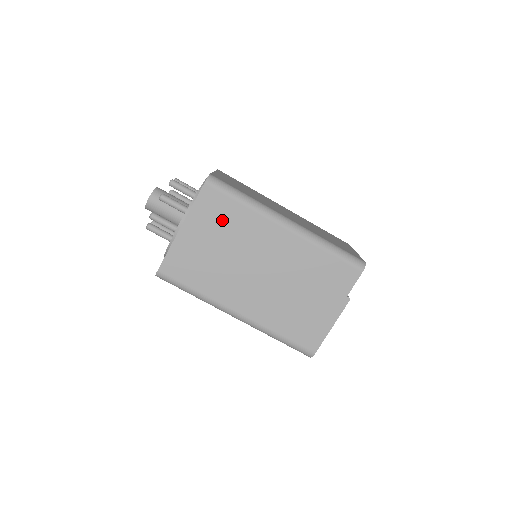
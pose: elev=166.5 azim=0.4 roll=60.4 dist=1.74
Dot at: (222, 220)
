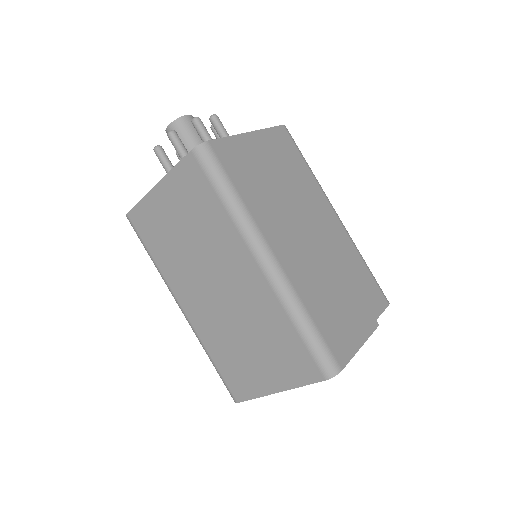
Dot at: (288, 161)
